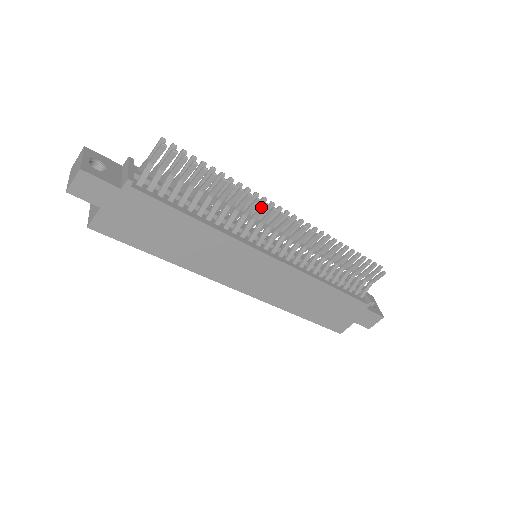
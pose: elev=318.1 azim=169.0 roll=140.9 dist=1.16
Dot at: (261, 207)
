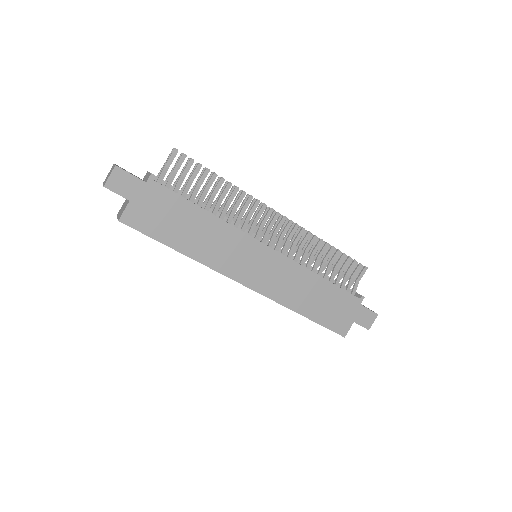
Dot at: (254, 203)
